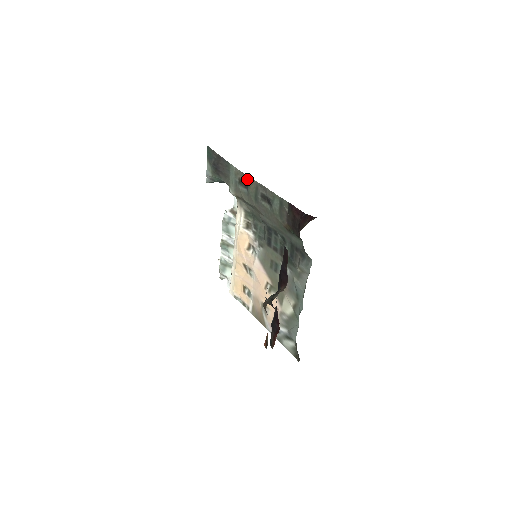
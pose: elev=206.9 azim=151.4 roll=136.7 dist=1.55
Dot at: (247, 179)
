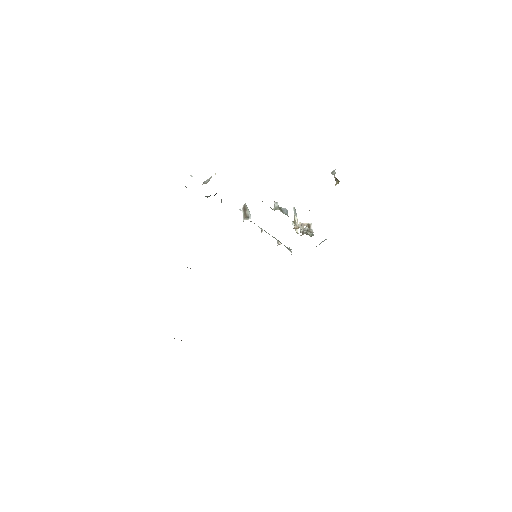
Dot at: occluded
